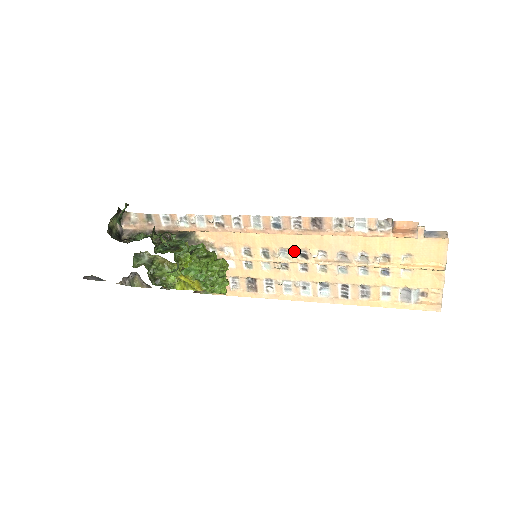
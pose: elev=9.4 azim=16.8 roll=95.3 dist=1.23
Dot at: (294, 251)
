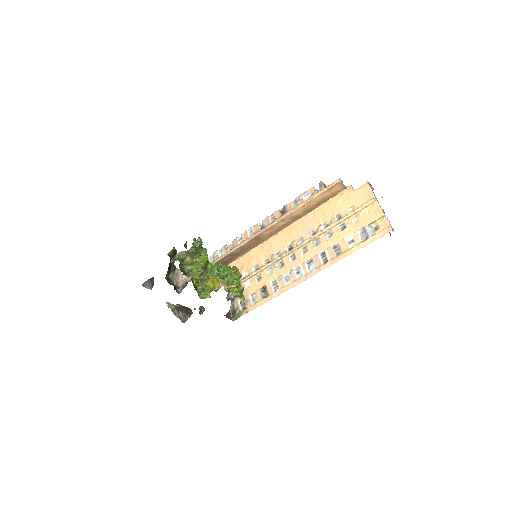
Dot at: (283, 249)
